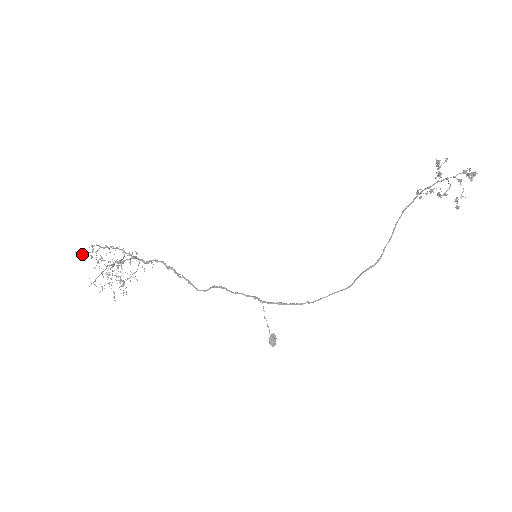
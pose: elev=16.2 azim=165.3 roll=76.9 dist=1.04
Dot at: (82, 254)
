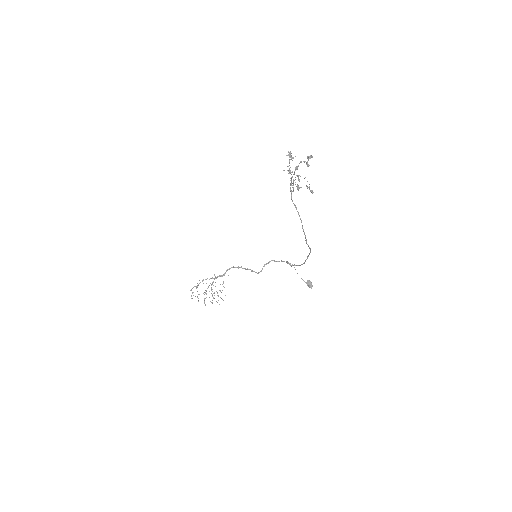
Dot at: occluded
